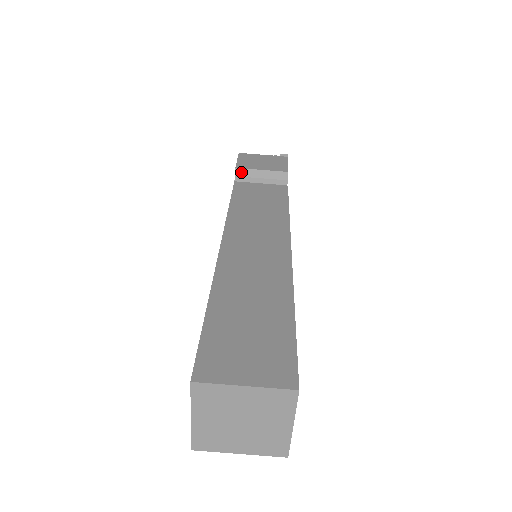
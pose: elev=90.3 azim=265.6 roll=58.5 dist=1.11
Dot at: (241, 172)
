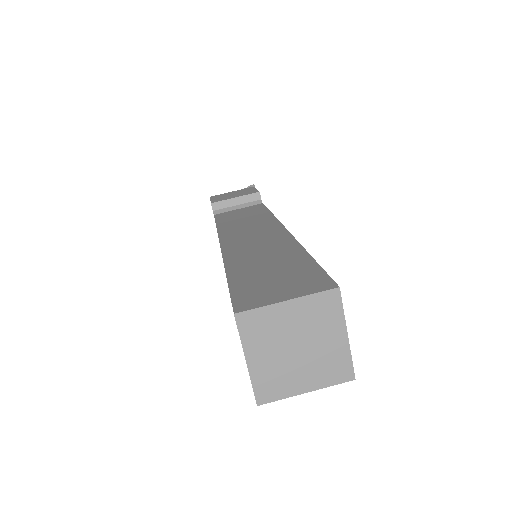
Dot at: (217, 205)
